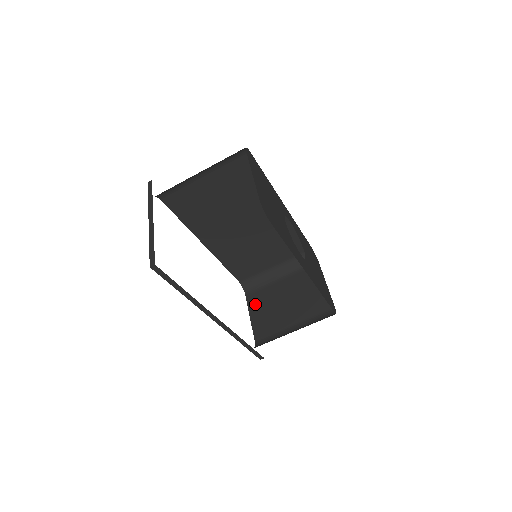
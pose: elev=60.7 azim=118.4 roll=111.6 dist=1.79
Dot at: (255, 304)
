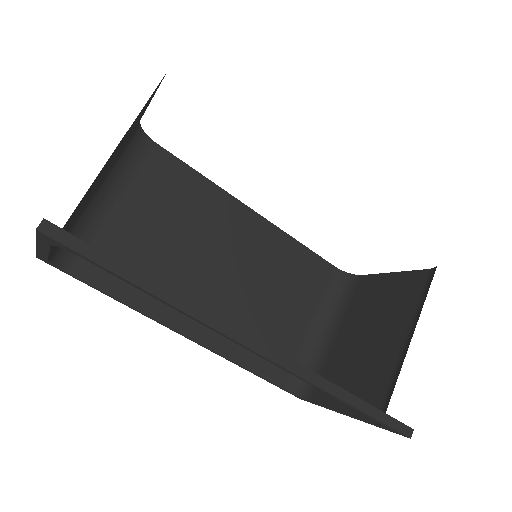
Dot at: occluded
